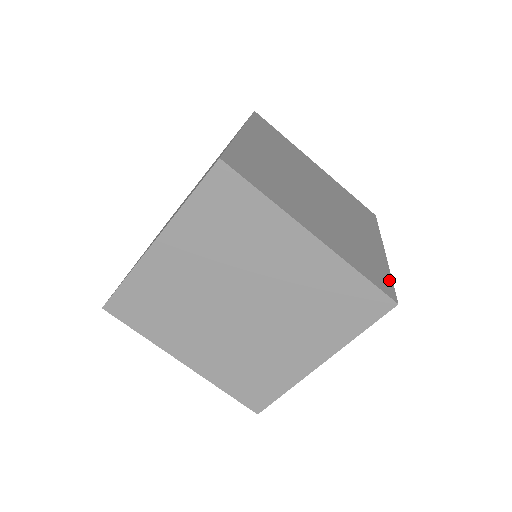
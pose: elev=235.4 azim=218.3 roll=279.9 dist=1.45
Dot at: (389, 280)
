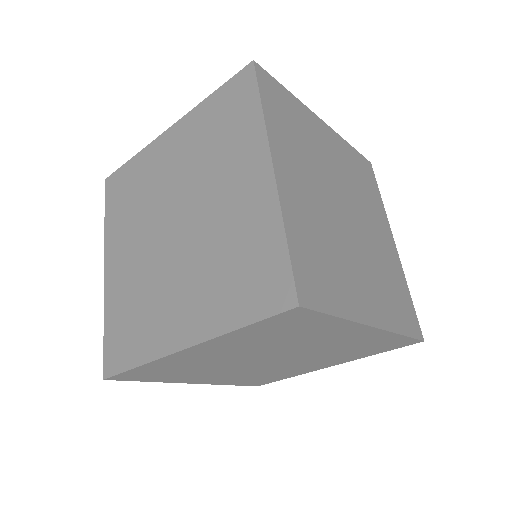
Dot at: (411, 304)
